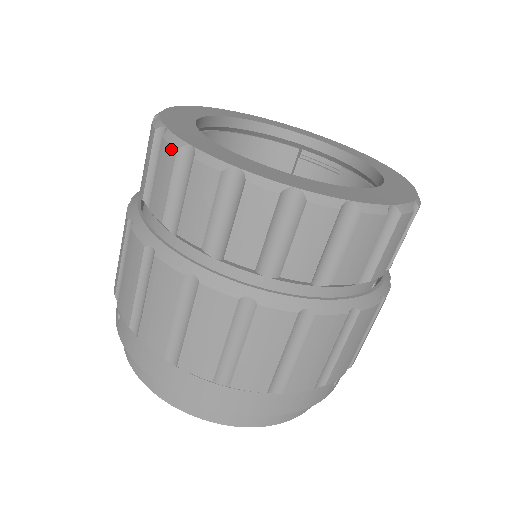
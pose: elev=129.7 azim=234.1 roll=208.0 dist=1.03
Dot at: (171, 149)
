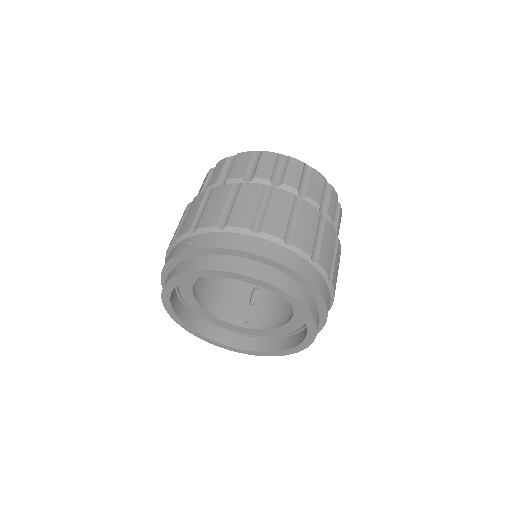
Dot at: (246, 153)
